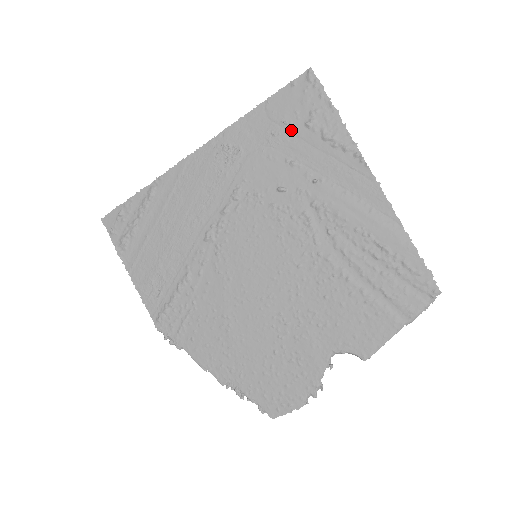
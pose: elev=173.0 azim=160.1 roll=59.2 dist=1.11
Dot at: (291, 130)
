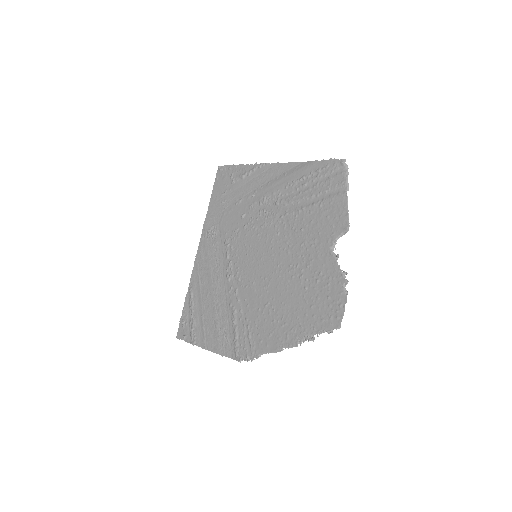
Dot at: (228, 193)
